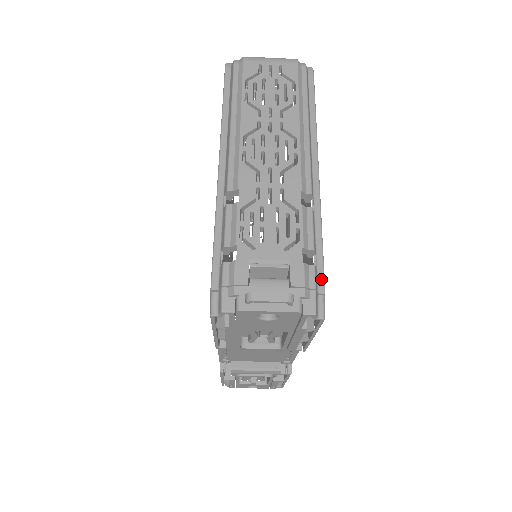
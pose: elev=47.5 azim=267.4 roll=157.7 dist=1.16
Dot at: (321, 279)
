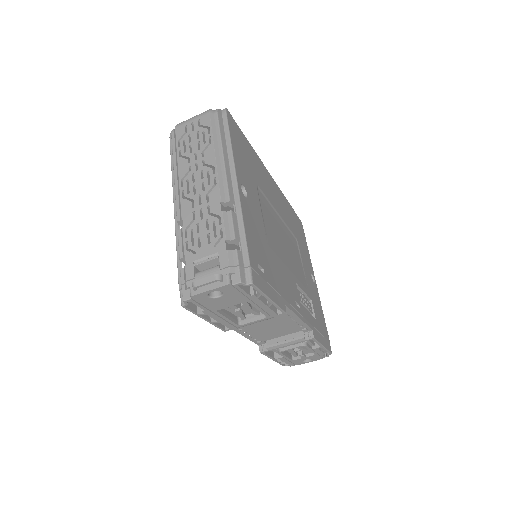
Dot at: (246, 257)
